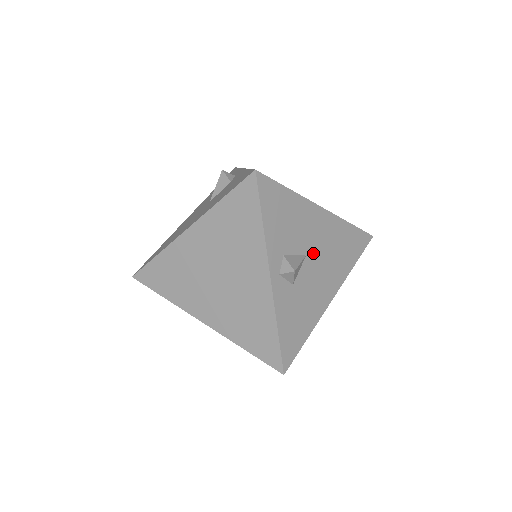
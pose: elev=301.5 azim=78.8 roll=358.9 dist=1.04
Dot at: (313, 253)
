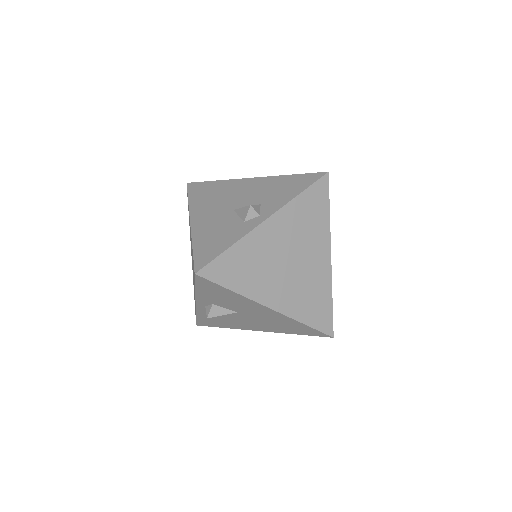
Dot at: (247, 314)
